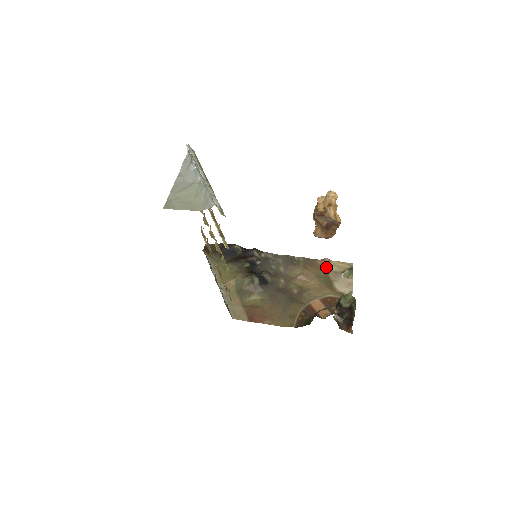
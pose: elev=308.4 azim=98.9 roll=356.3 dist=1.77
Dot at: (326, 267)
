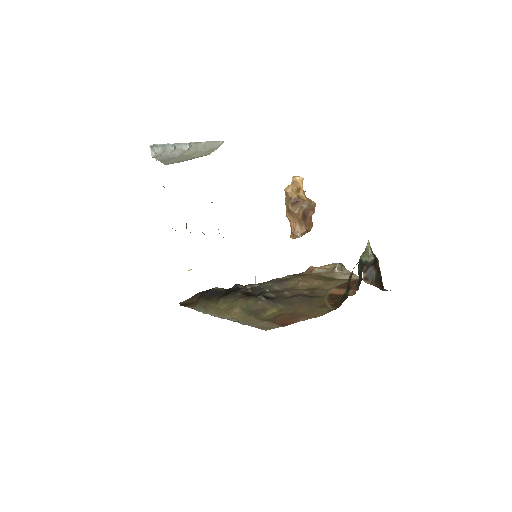
Dot at: (316, 272)
